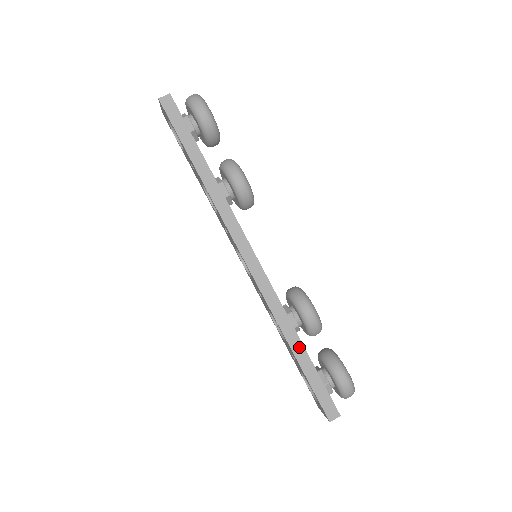
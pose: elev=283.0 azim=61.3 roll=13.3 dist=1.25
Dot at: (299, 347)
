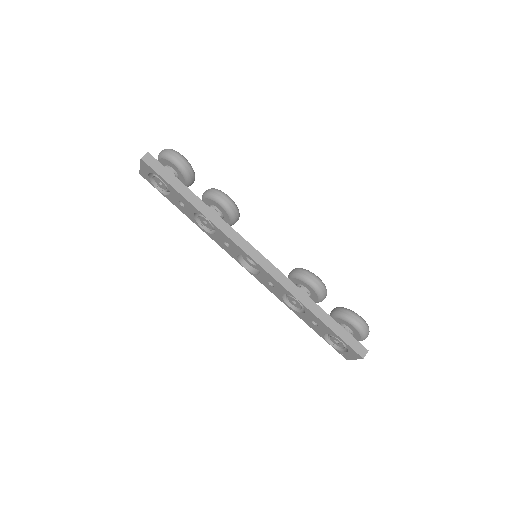
Dot at: (318, 310)
